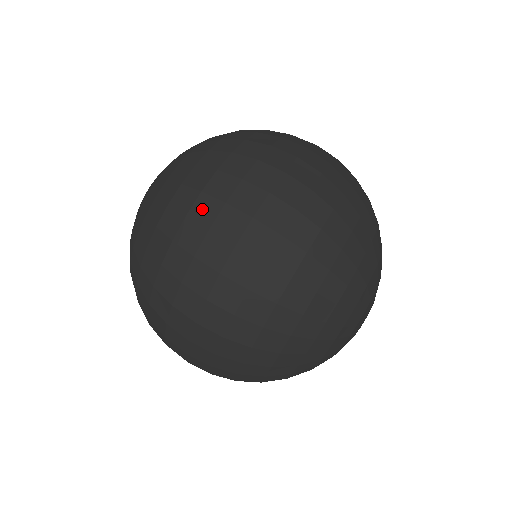
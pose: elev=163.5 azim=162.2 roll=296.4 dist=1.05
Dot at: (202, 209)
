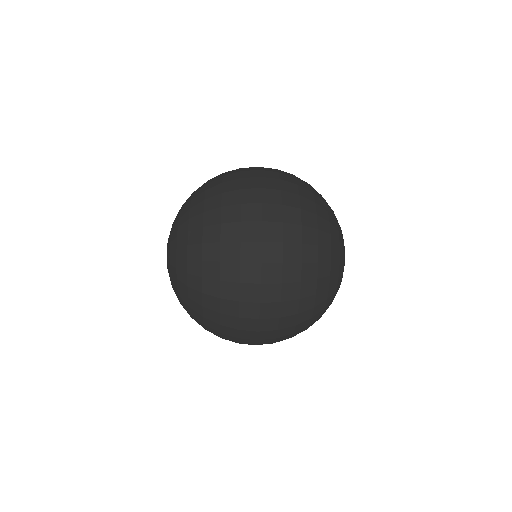
Dot at: (227, 272)
